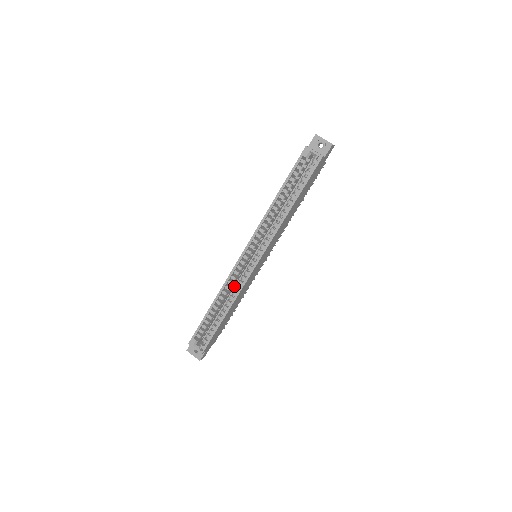
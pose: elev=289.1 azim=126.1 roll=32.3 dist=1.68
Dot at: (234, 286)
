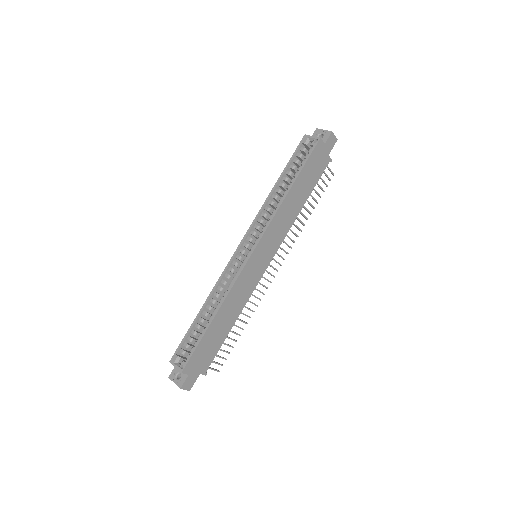
Dot at: occluded
